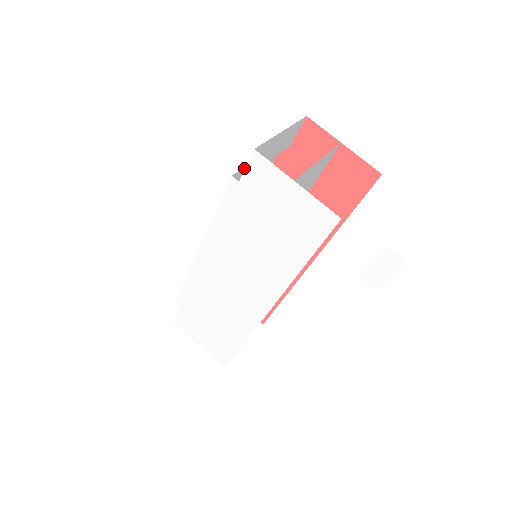
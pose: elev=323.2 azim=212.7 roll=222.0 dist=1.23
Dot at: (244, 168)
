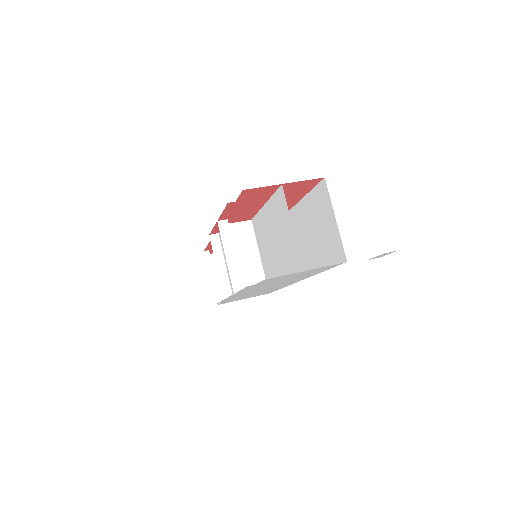
Dot at: occluded
